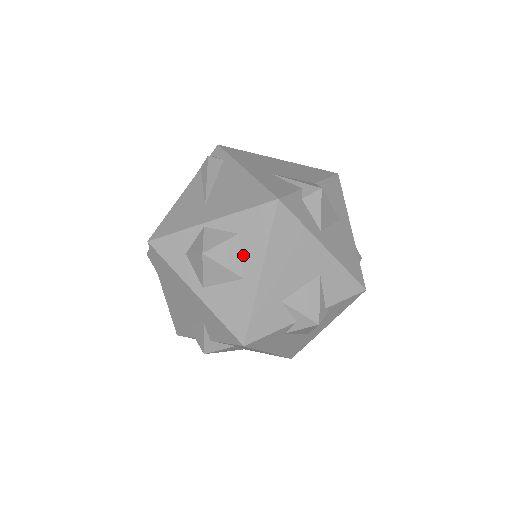
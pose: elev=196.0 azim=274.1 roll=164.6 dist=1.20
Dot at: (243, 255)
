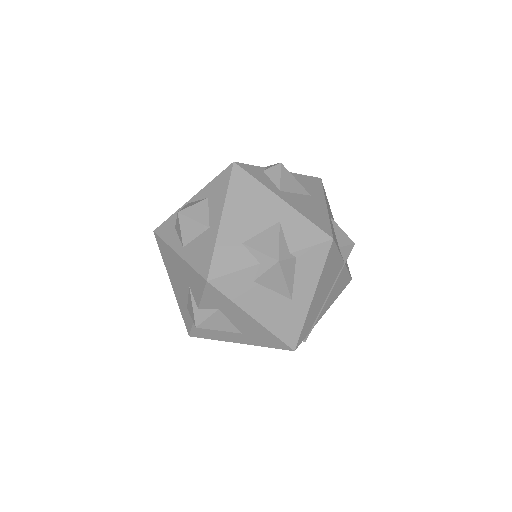
Dot at: (210, 211)
